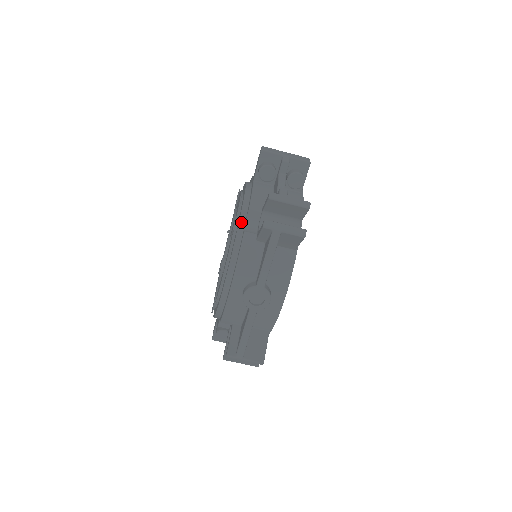
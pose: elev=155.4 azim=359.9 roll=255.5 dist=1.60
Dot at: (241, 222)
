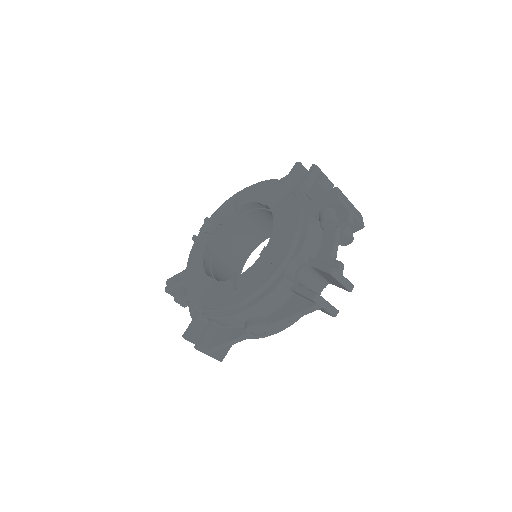
Dot at: (285, 262)
